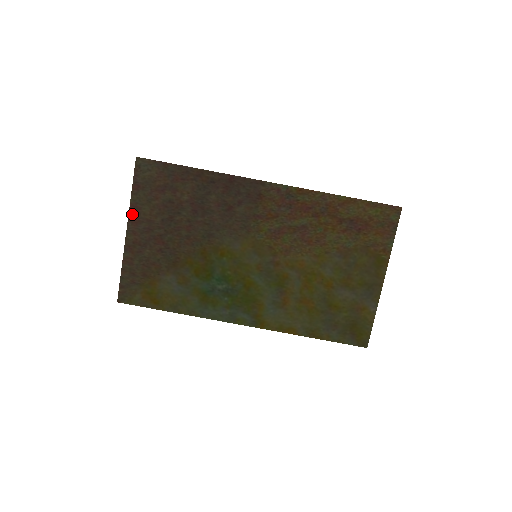
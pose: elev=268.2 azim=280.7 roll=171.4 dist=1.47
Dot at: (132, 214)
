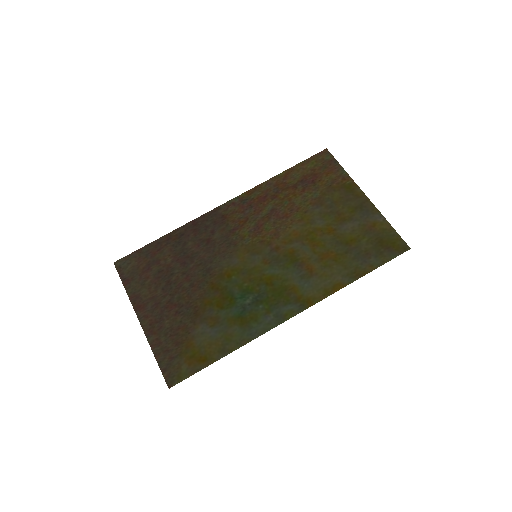
Dot at: (135, 304)
